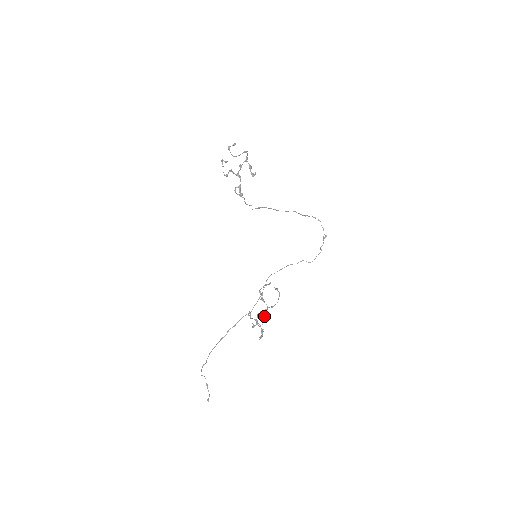
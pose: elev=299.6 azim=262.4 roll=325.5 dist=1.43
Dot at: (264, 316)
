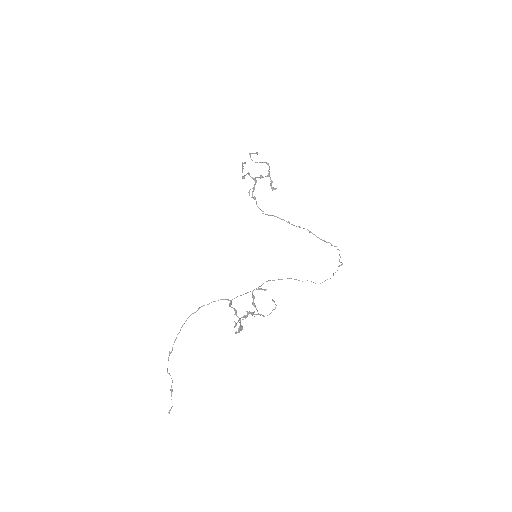
Dot at: (247, 311)
